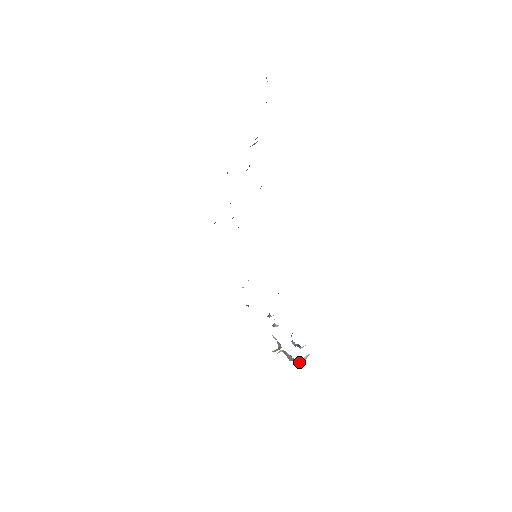
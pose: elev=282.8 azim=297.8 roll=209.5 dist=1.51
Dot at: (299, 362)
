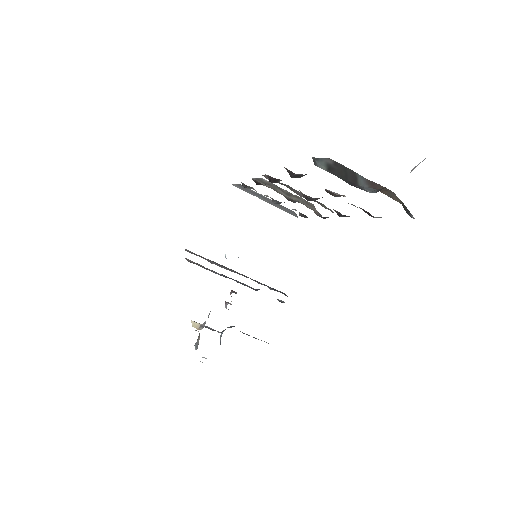
Dot at: occluded
